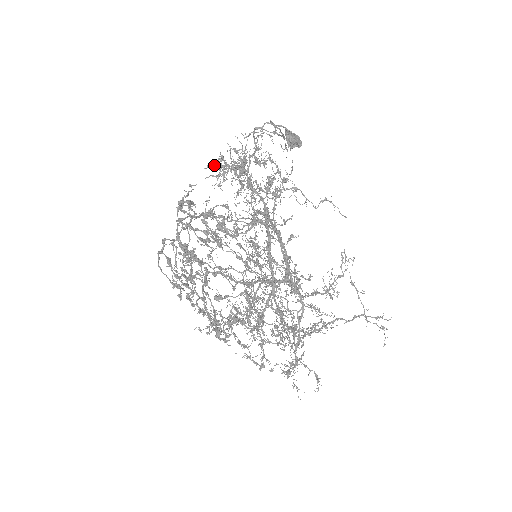
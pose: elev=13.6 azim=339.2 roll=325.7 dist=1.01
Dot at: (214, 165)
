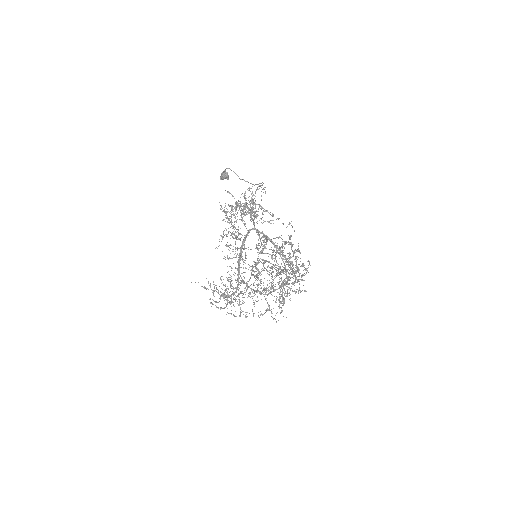
Dot at: (233, 206)
